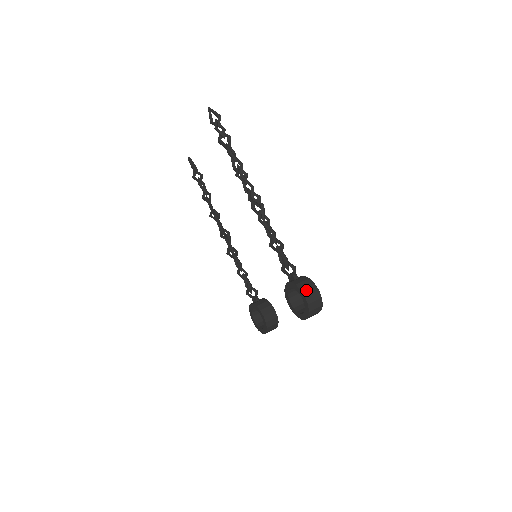
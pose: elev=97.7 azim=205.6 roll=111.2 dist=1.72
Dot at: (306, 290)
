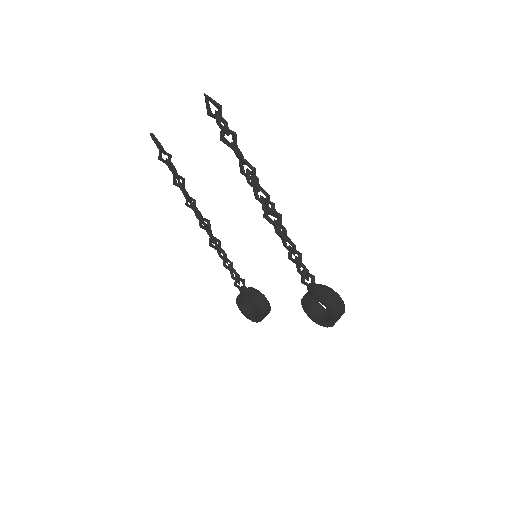
Dot at: (333, 304)
